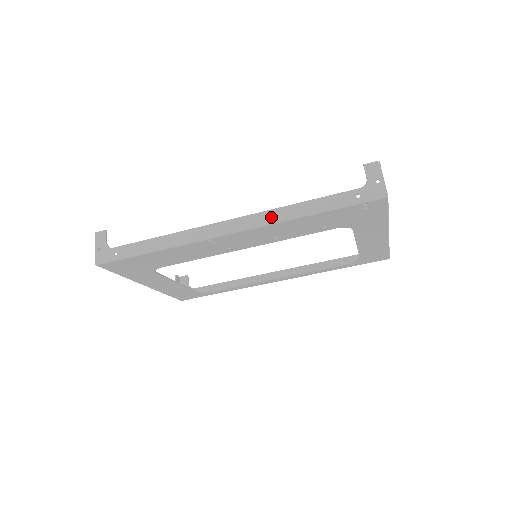
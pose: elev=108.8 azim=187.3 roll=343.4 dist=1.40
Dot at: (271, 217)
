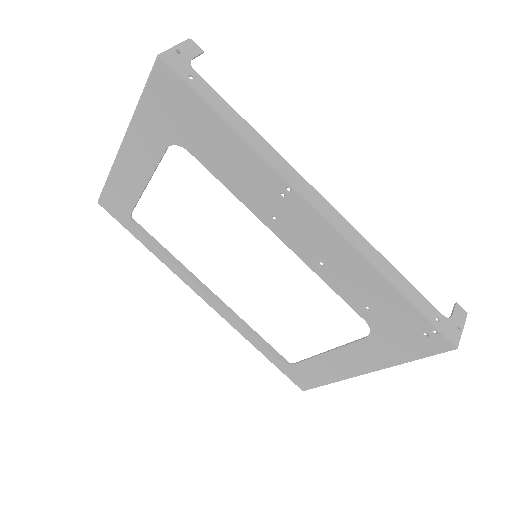
Dot at: (361, 244)
